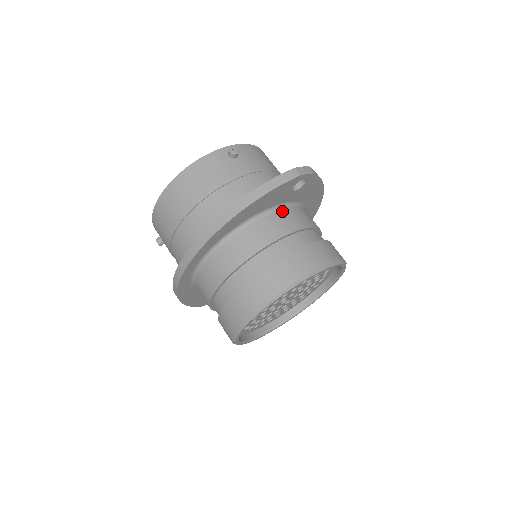
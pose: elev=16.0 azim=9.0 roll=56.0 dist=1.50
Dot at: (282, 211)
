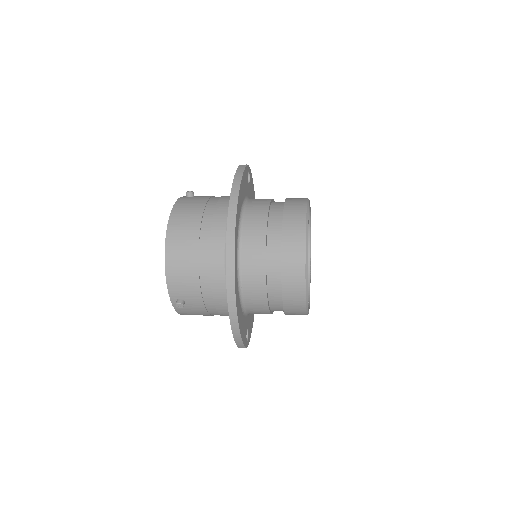
Dot at: occluded
